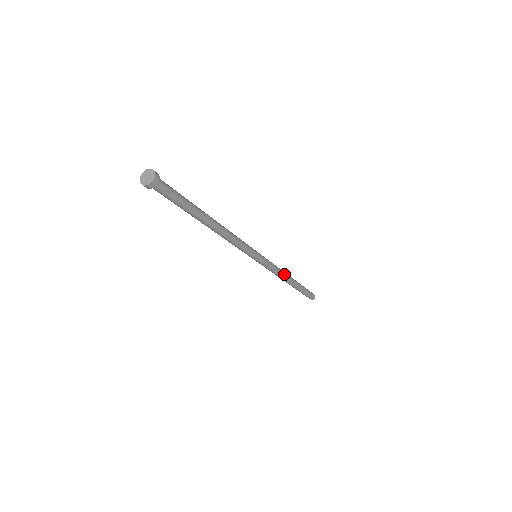
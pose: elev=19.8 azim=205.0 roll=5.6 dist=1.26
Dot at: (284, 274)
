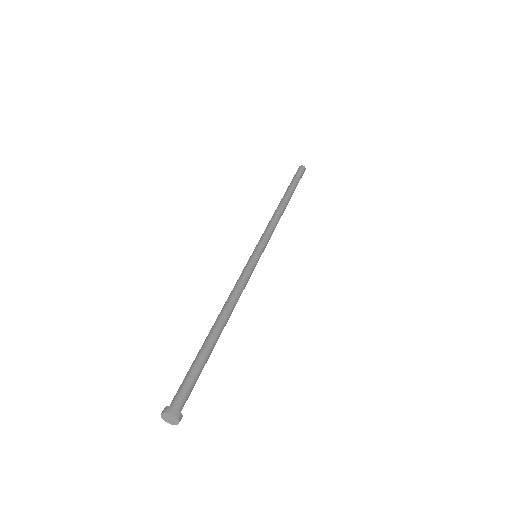
Dot at: occluded
